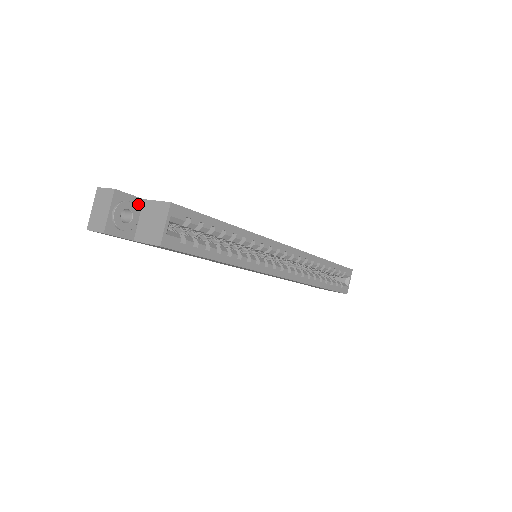
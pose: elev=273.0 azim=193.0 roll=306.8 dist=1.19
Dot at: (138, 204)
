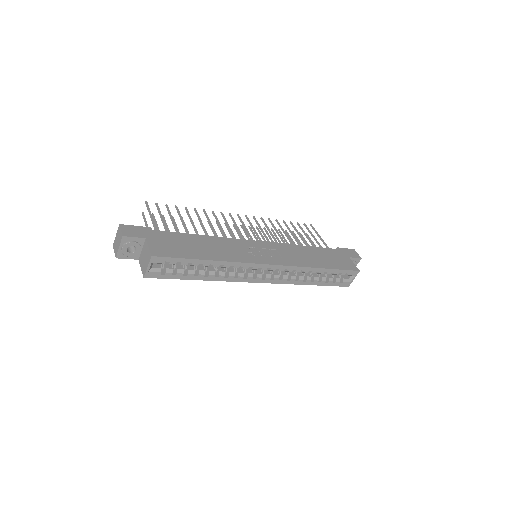
Dot at: (141, 241)
